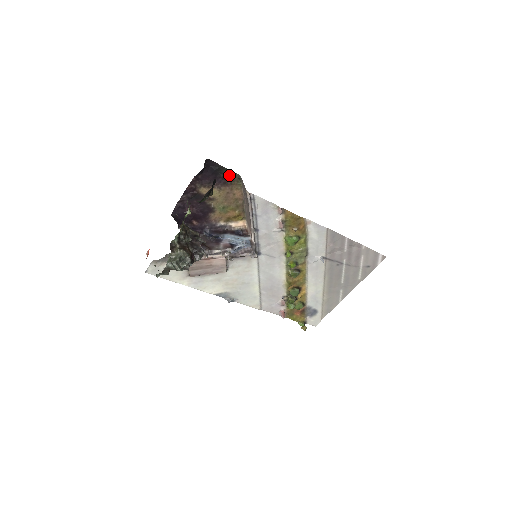
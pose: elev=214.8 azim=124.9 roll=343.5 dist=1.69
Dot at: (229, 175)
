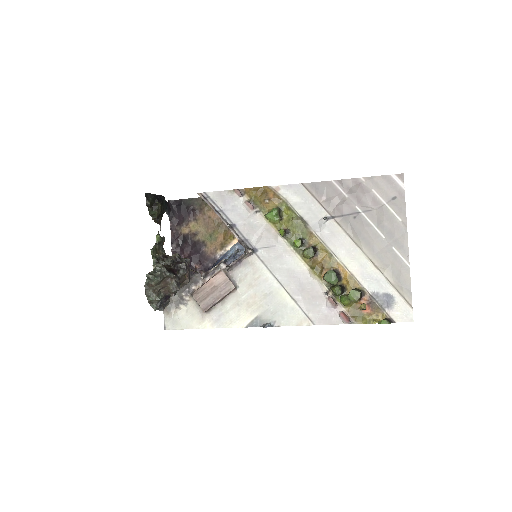
Dot at: (195, 203)
